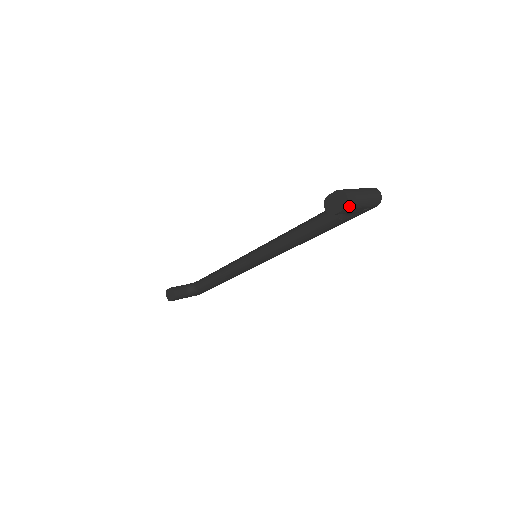
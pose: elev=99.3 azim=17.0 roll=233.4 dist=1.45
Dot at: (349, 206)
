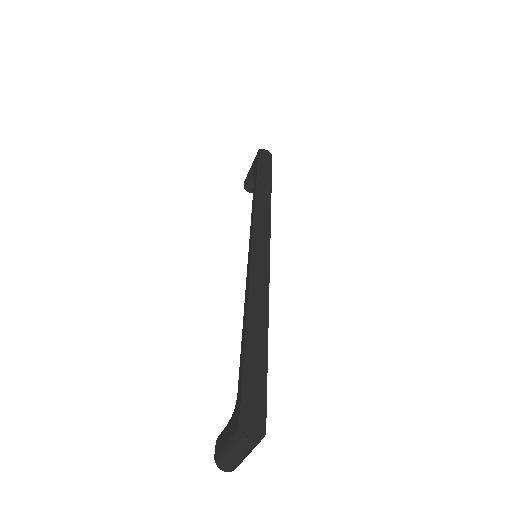
Dot at: (238, 465)
